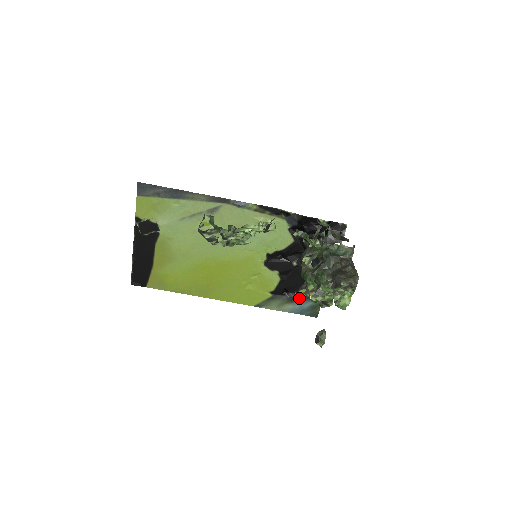
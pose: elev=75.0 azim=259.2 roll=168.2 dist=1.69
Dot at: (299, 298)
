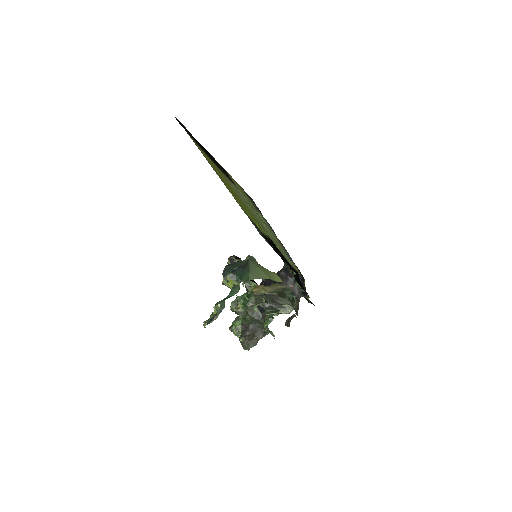
Dot at: occluded
